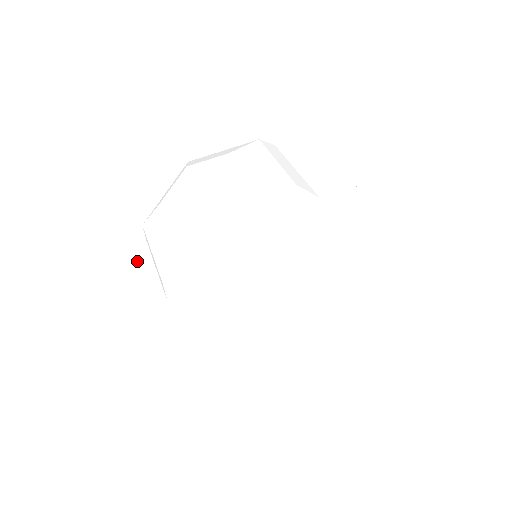
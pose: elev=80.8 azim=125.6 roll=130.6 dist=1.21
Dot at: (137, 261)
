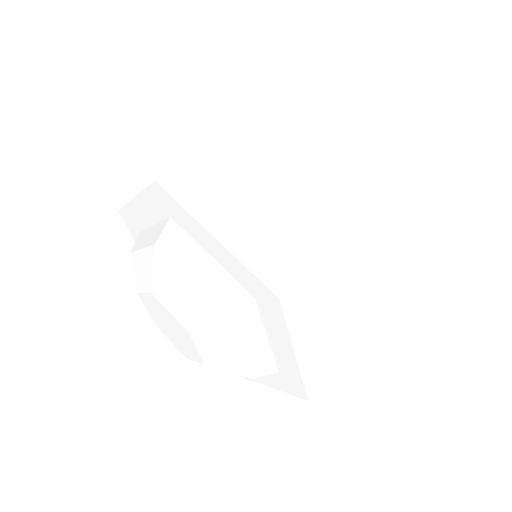
Dot at: occluded
